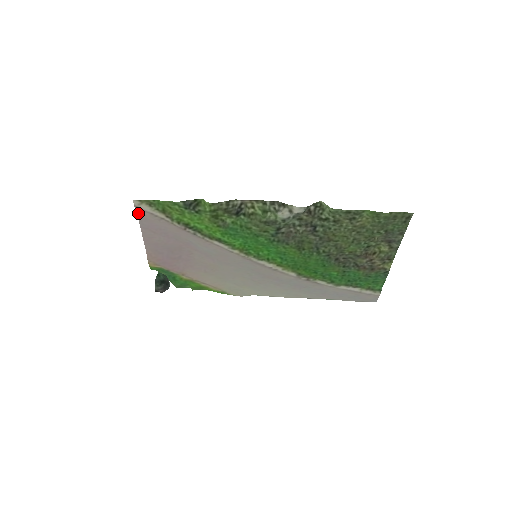
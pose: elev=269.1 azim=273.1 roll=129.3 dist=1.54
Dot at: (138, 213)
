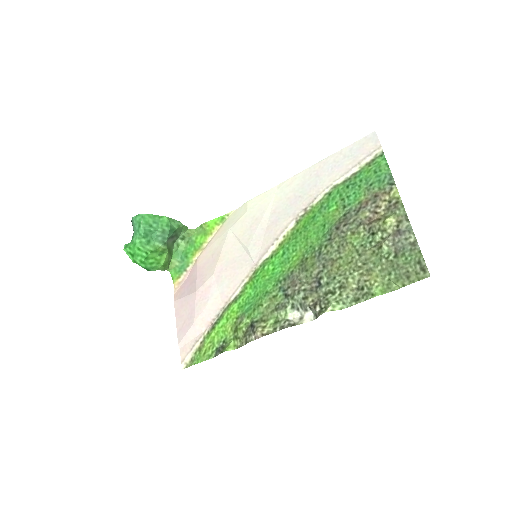
Dot at: (181, 353)
